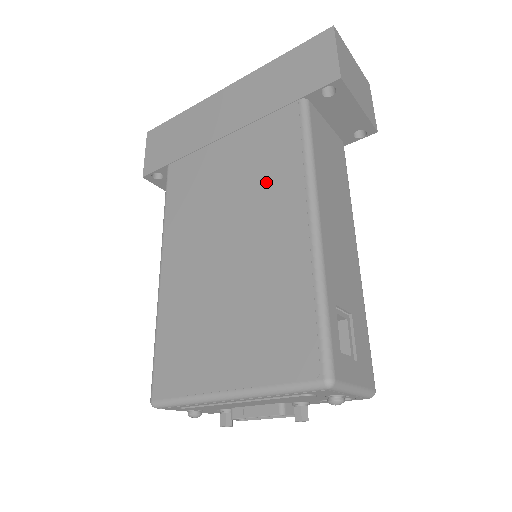
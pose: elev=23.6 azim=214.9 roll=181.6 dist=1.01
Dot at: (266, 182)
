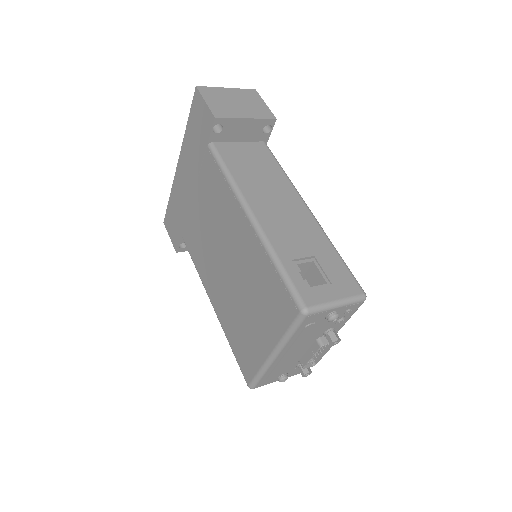
Dot at: (221, 211)
